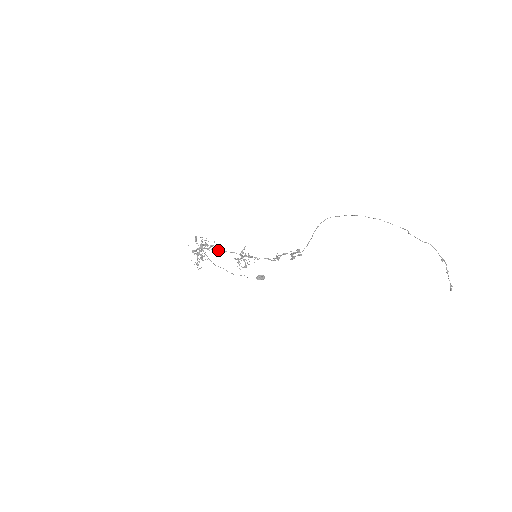
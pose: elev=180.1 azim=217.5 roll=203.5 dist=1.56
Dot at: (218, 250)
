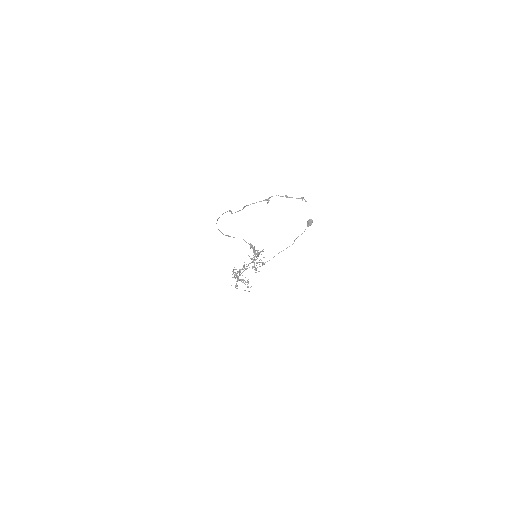
Dot at: occluded
